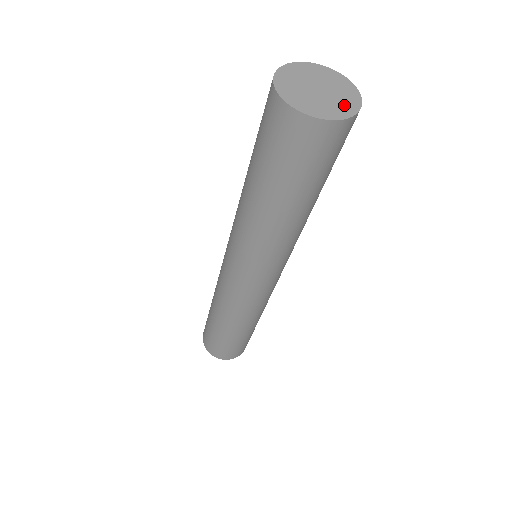
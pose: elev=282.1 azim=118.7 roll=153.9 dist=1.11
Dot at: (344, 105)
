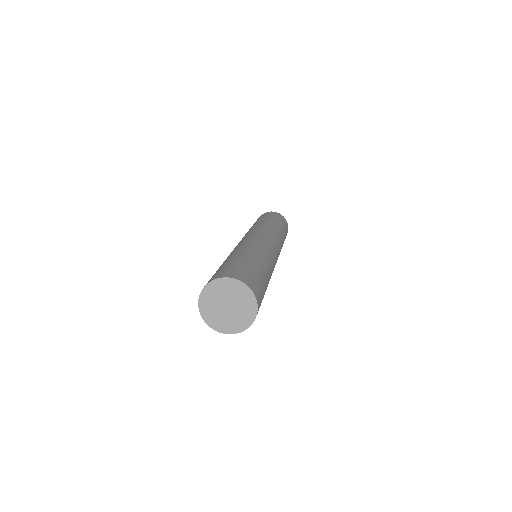
Dot at: (247, 305)
